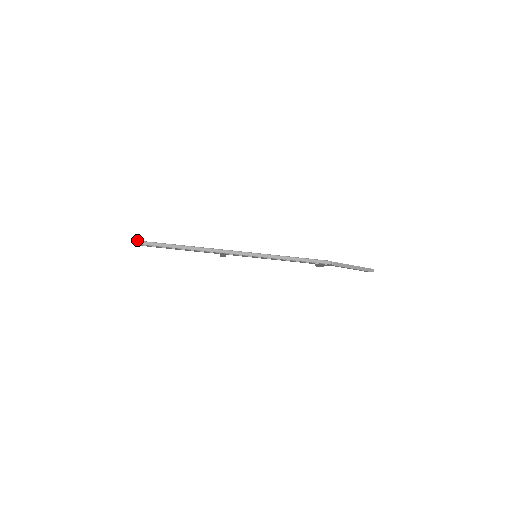
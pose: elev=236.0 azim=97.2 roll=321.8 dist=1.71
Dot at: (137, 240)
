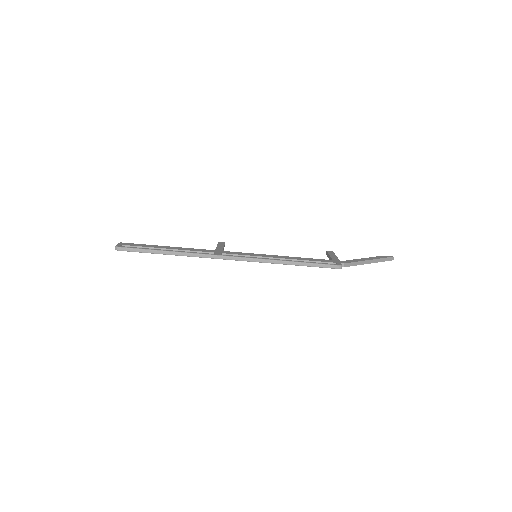
Dot at: (120, 246)
